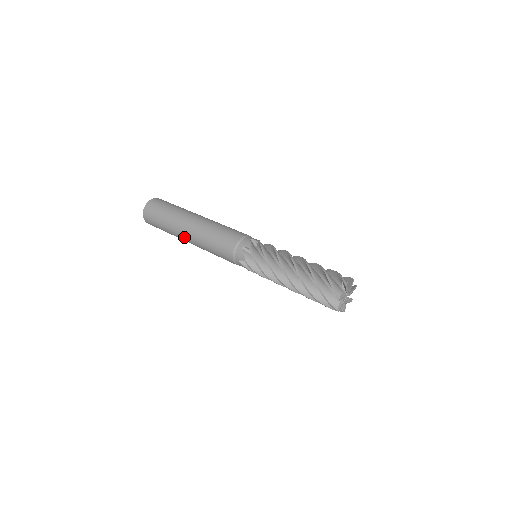
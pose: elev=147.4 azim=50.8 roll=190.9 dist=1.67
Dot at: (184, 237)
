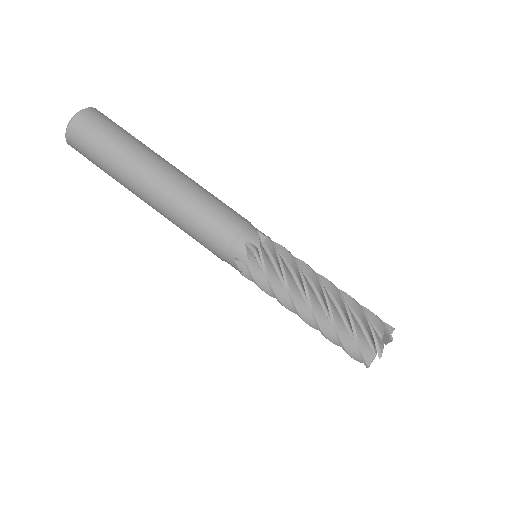
Dot at: occluded
